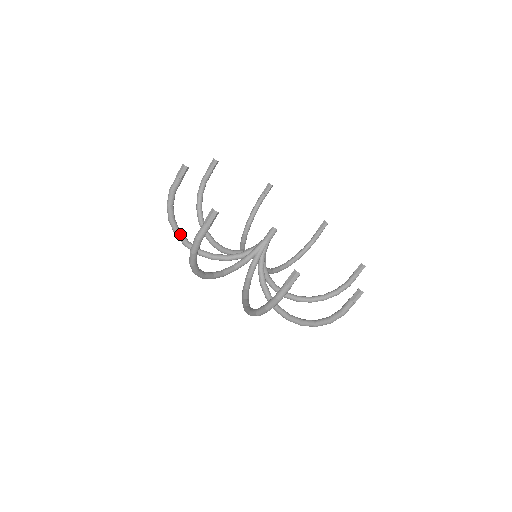
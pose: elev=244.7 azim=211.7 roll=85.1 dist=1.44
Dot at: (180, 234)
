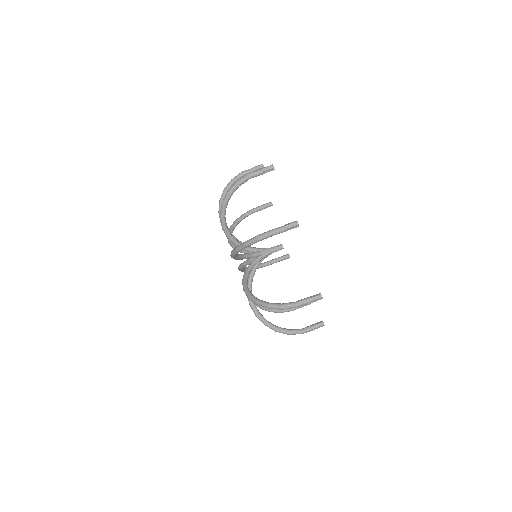
Dot at: occluded
